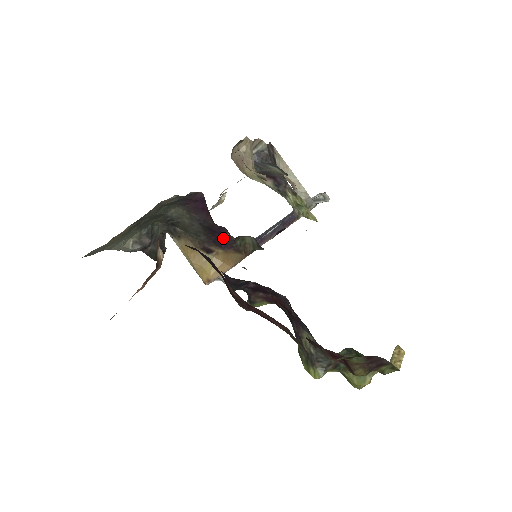
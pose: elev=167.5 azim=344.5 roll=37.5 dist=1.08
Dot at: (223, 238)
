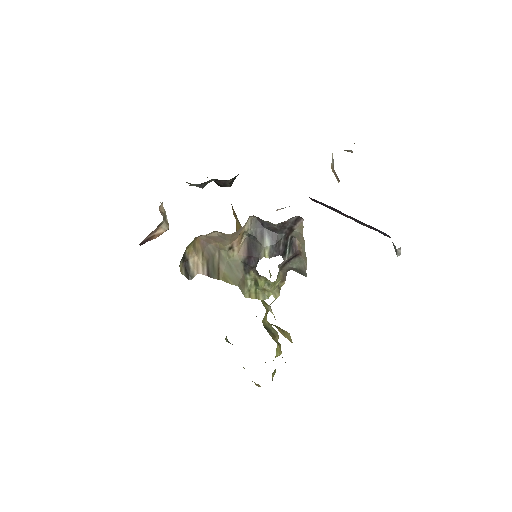
Dot at: occluded
